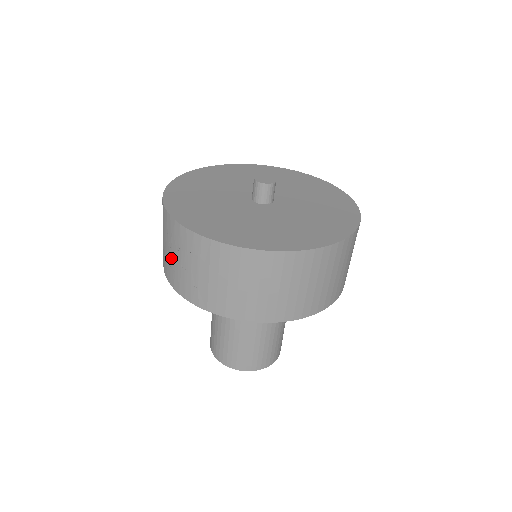
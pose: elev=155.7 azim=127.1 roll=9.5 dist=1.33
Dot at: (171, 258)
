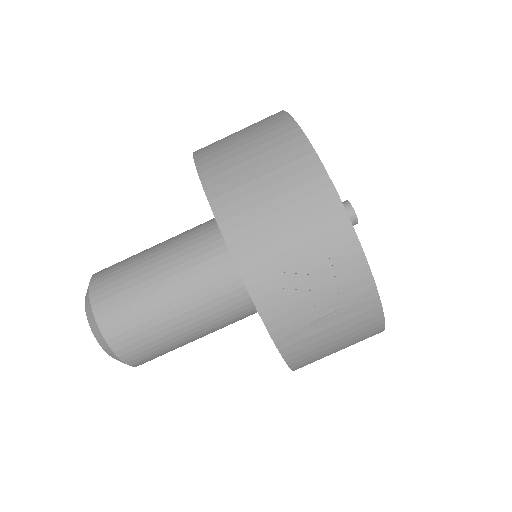
Dot at: (294, 270)
